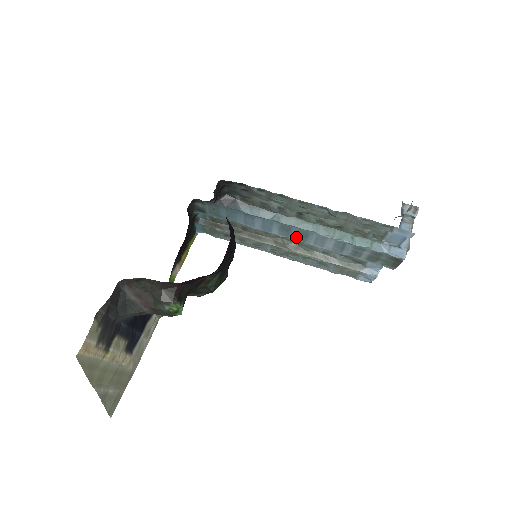
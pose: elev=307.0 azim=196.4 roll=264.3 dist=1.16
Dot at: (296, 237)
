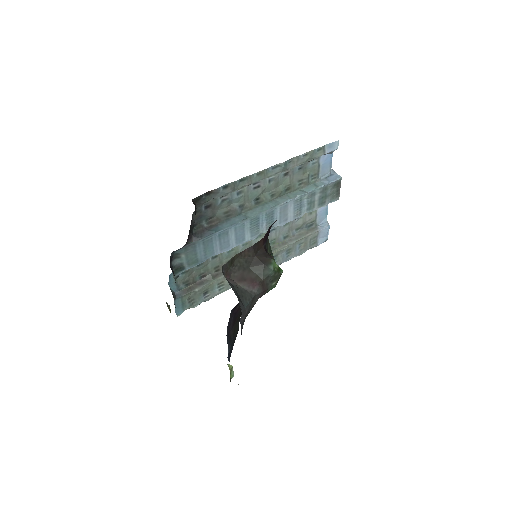
Dot at: (265, 227)
